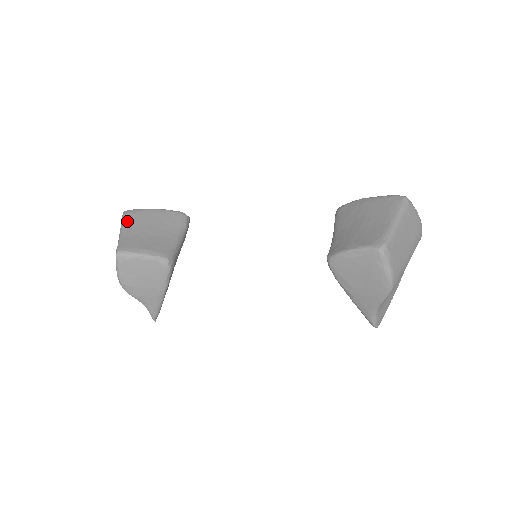
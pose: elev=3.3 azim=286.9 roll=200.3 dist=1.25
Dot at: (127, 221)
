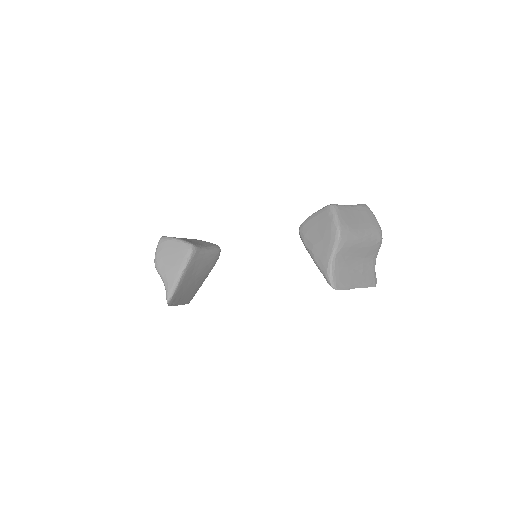
Dot at: occluded
